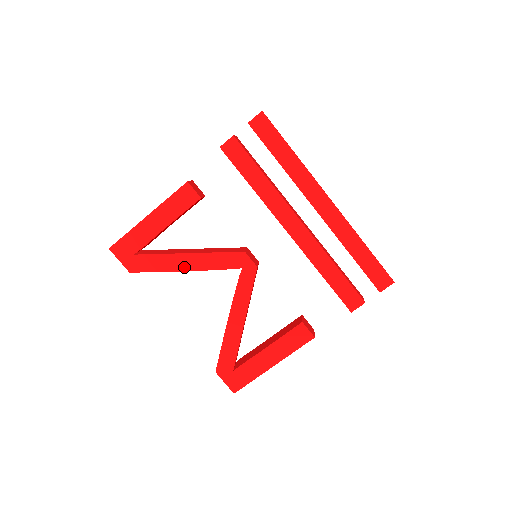
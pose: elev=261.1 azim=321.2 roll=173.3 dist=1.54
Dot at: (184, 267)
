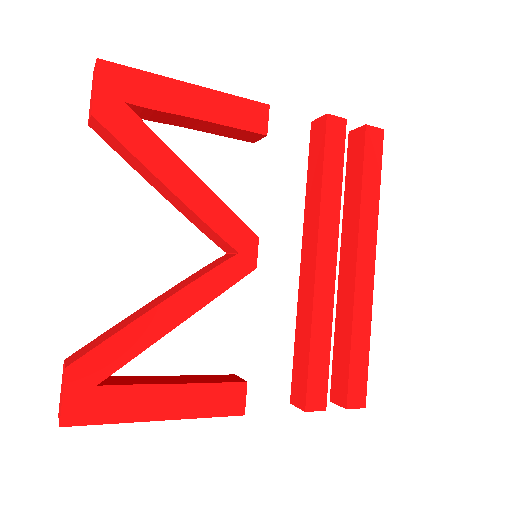
Dot at: (173, 184)
